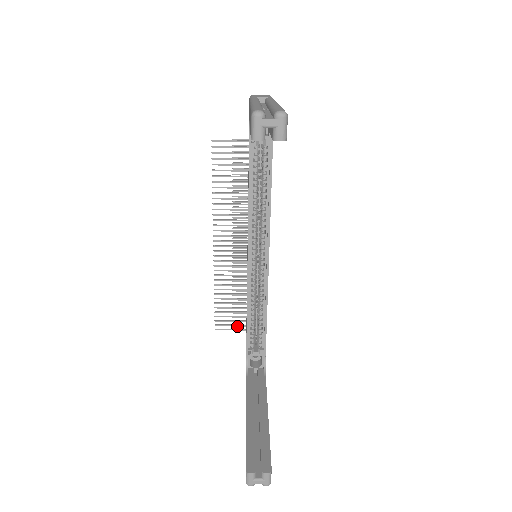
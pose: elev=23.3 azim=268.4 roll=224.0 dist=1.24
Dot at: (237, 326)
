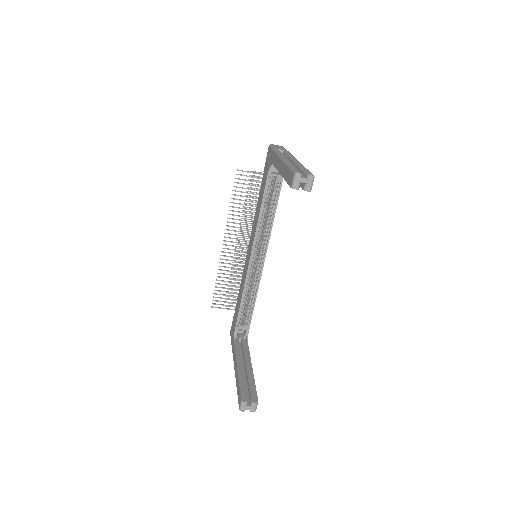
Dot at: (227, 306)
